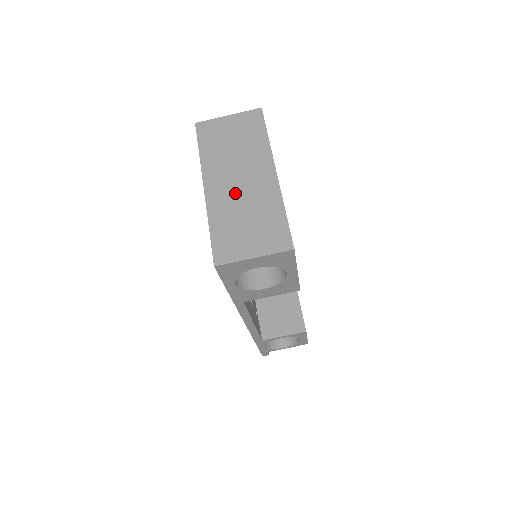
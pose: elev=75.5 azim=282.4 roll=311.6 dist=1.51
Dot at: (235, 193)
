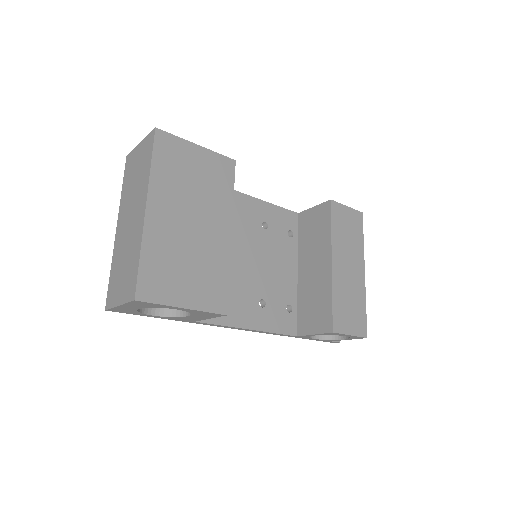
Dot at: (125, 234)
